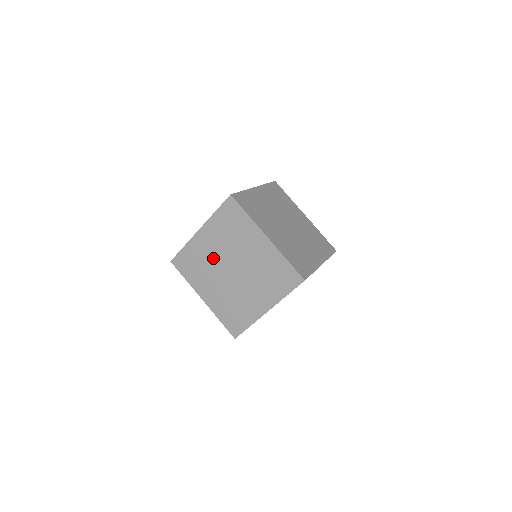
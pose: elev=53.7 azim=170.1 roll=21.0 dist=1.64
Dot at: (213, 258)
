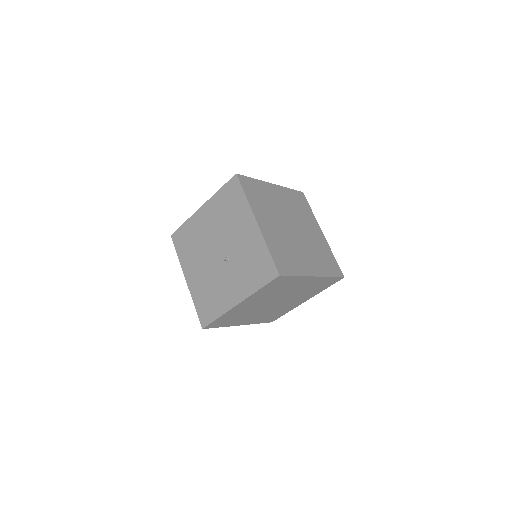
Dot at: (254, 307)
